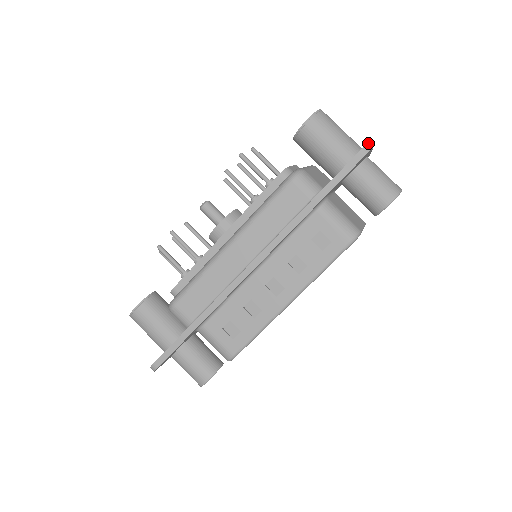
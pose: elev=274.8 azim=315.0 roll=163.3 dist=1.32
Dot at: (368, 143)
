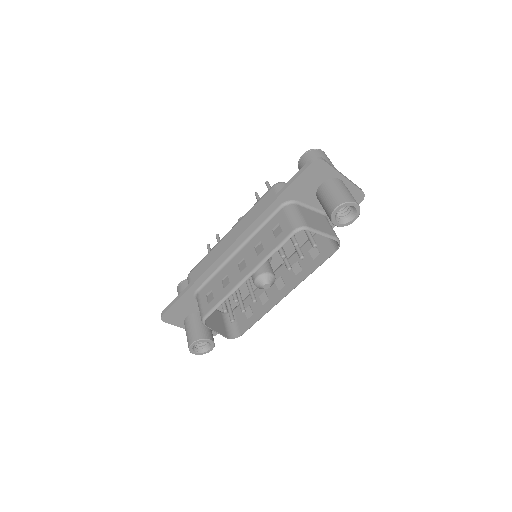
Dot at: (321, 157)
